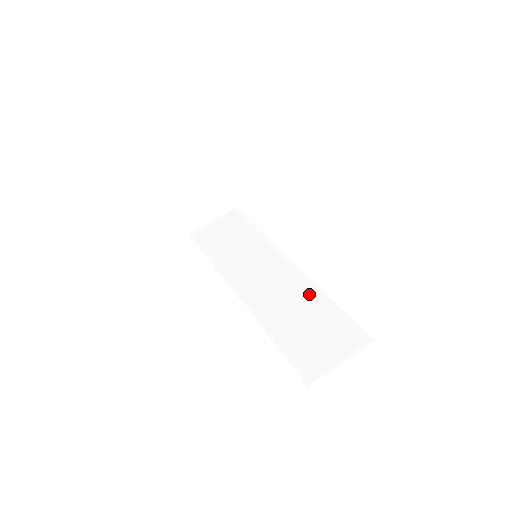
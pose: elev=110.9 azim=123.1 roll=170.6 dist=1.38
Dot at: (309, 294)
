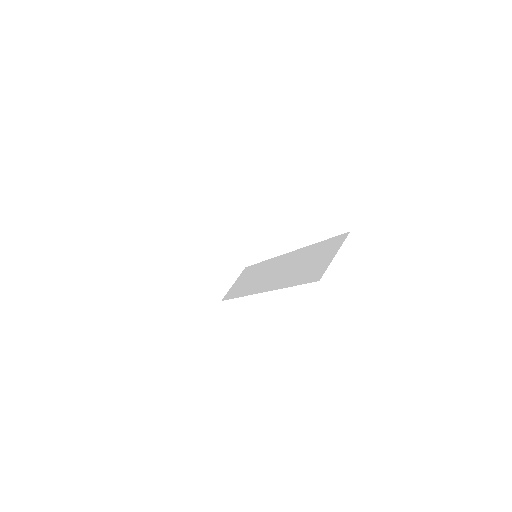
Dot at: (304, 253)
